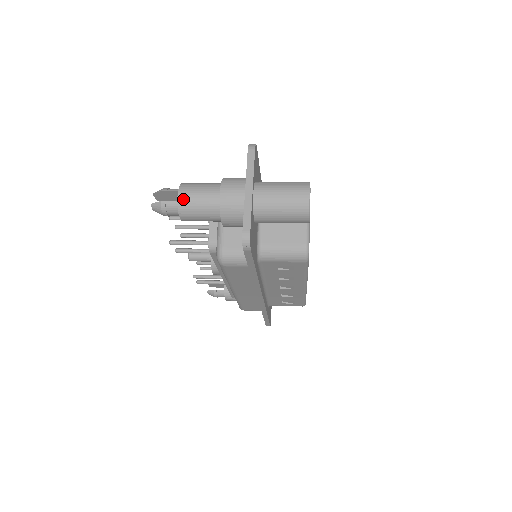
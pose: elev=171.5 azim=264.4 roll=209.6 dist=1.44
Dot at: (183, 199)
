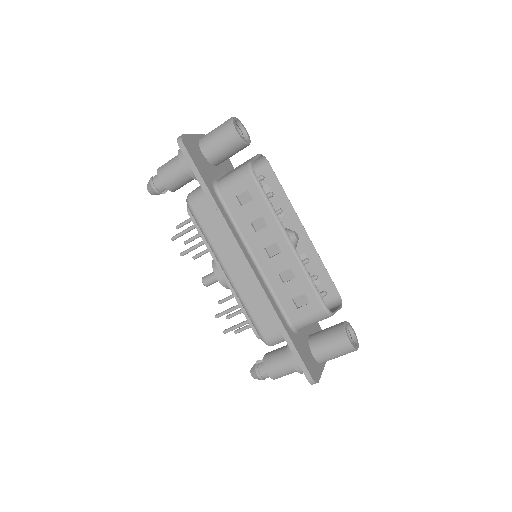
Dot at: (161, 166)
